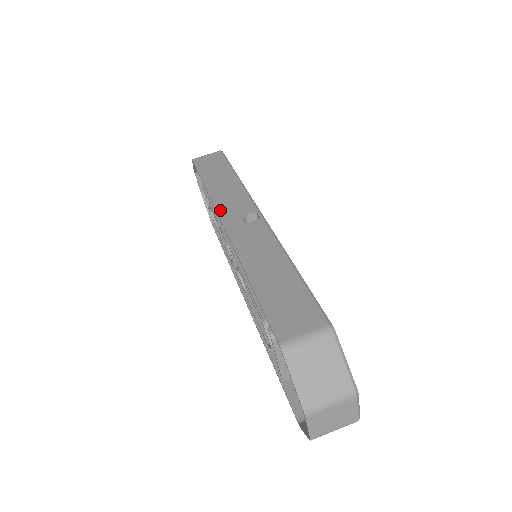
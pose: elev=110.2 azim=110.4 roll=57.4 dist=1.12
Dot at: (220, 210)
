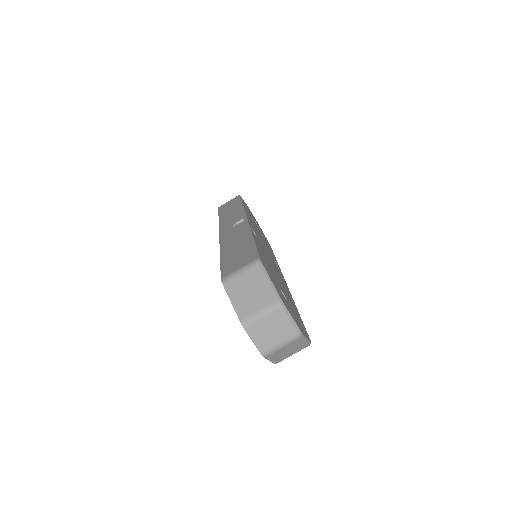
Dot at: (221, 226)
